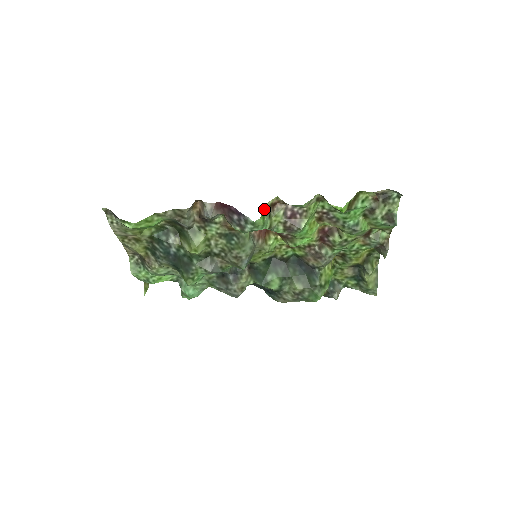
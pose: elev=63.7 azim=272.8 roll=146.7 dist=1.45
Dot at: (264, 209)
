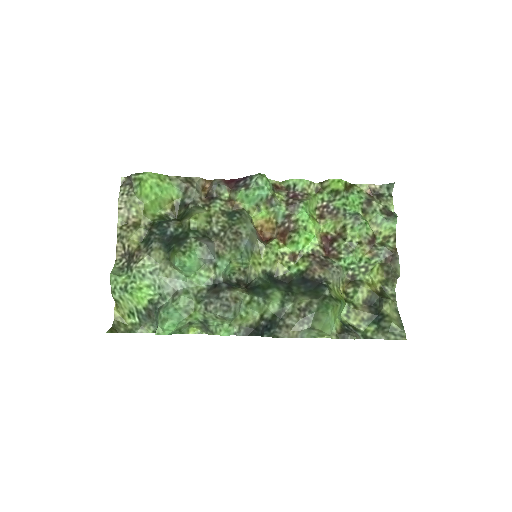
Dot at: occluded
